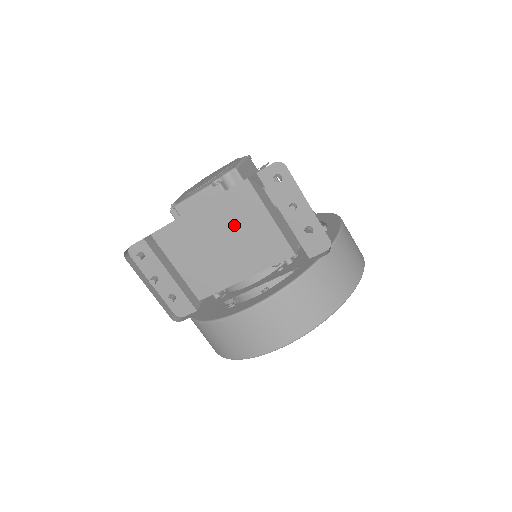
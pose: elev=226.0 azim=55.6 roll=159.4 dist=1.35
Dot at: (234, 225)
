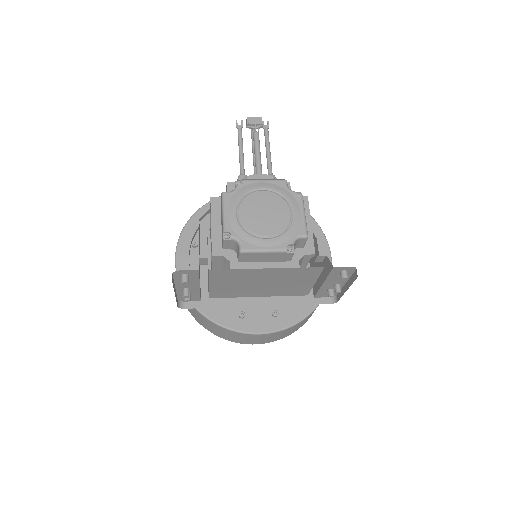
Dot at: (285, 279)
